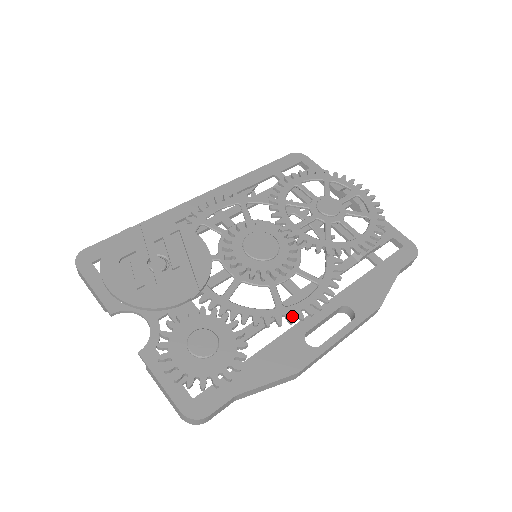
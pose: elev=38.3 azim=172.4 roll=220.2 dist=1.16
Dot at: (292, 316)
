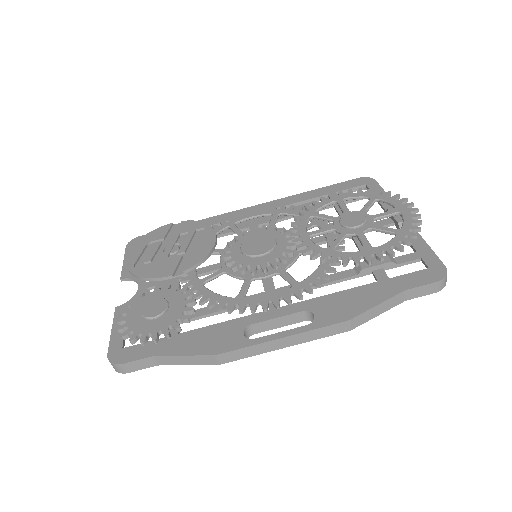
Dot at: (244, 306)
